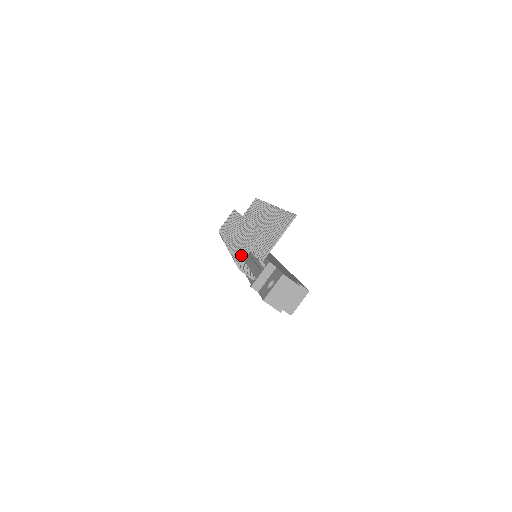
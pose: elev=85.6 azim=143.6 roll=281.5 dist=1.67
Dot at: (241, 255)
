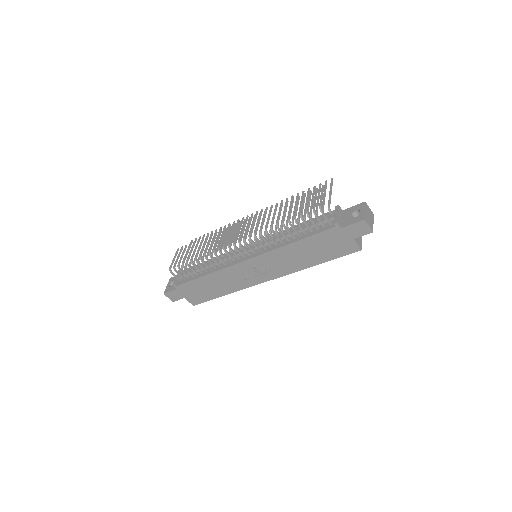
Dot at: (308, 208)
